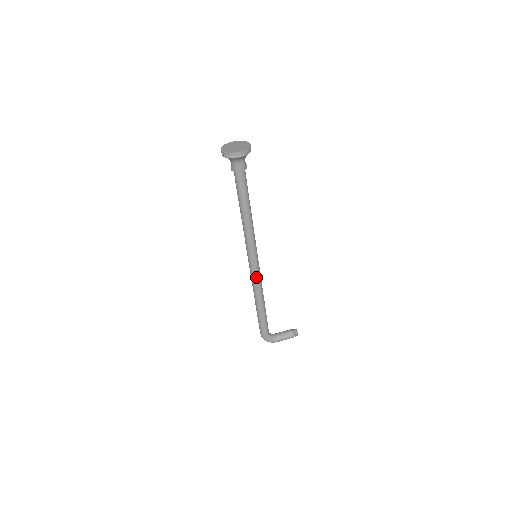
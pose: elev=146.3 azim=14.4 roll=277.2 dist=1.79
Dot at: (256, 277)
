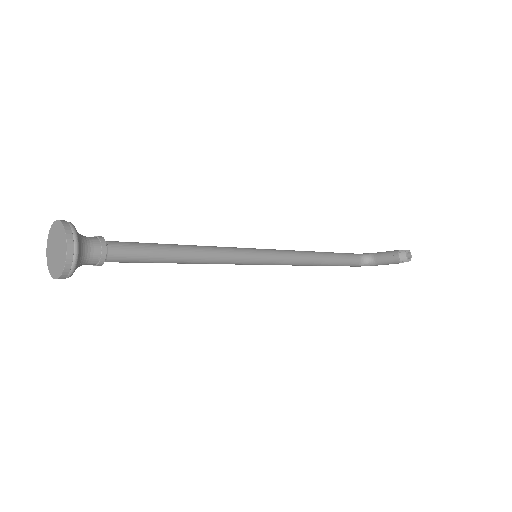
Dot at: occluded
